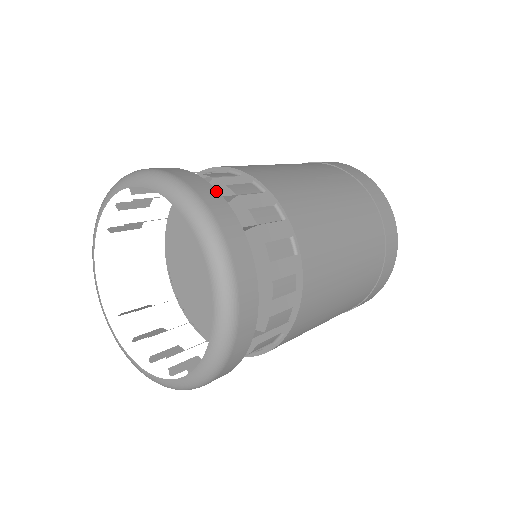
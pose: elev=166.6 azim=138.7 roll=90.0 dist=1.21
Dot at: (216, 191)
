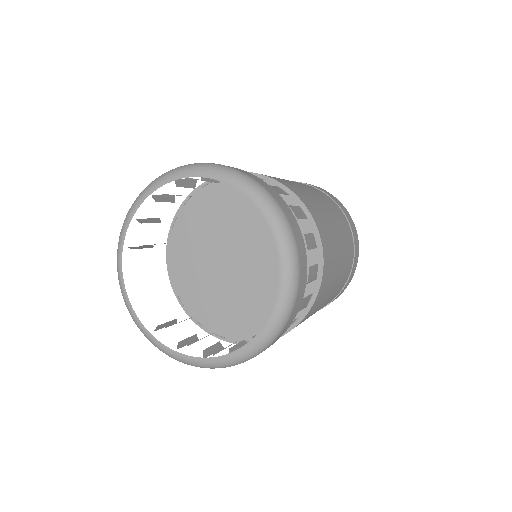
Dot at: occluded
